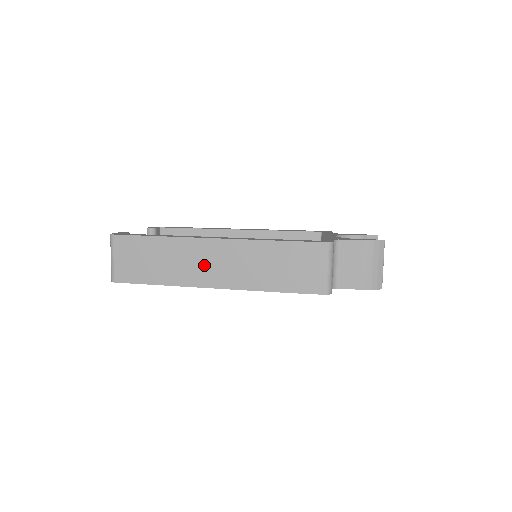
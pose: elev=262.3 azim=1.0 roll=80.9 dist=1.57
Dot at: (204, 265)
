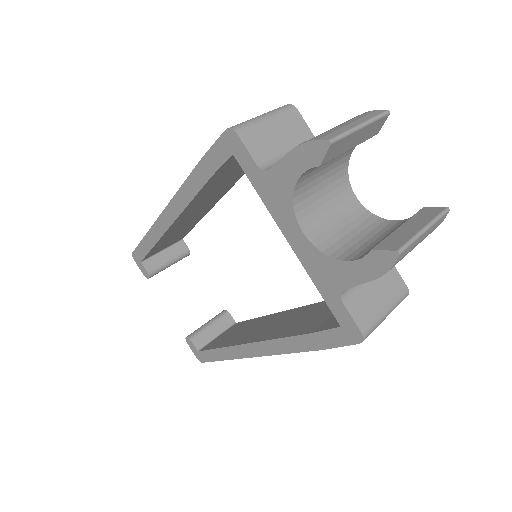
Dot at: occluded
